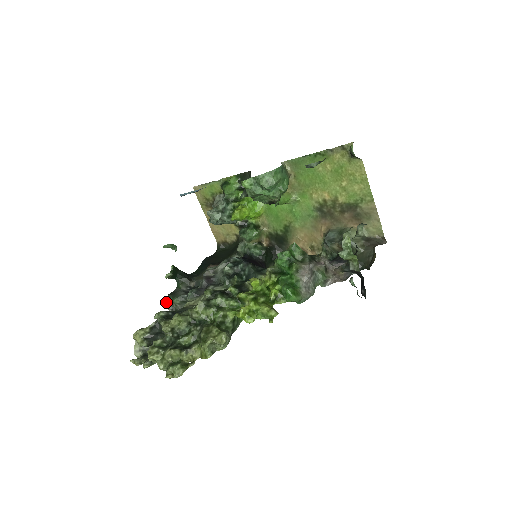
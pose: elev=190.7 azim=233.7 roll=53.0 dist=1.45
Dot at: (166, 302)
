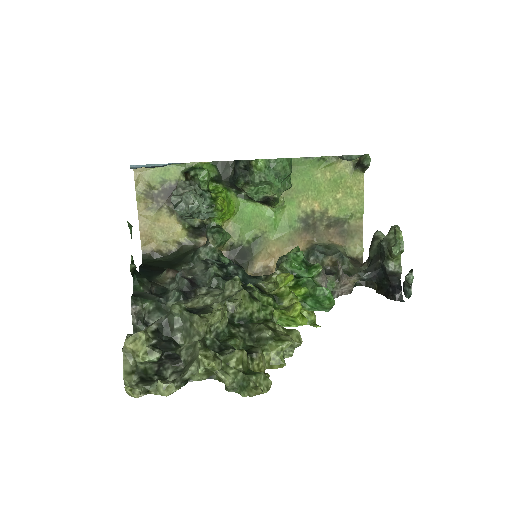
Dot at: (131, 306)
